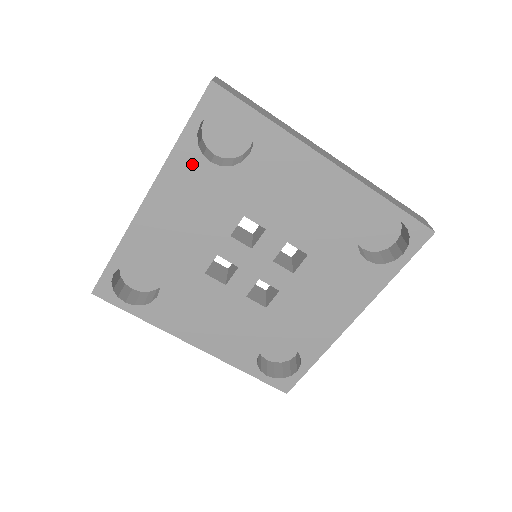
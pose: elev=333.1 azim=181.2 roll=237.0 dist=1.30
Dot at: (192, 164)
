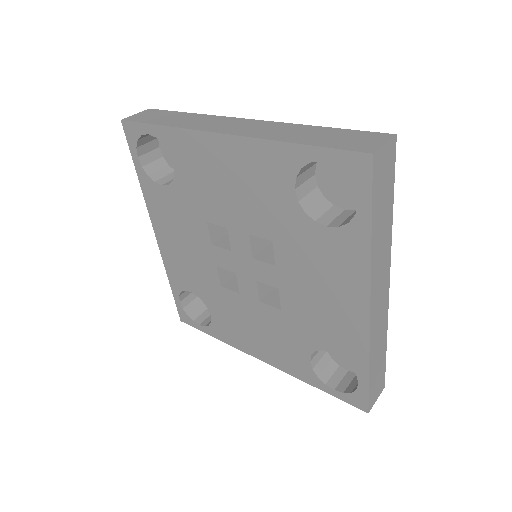
Dot at: (155, 193)
